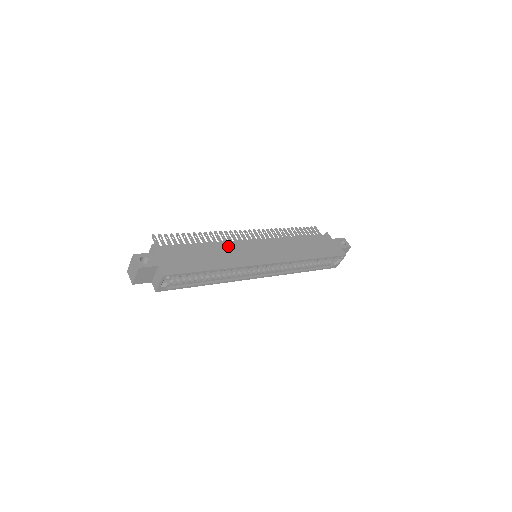
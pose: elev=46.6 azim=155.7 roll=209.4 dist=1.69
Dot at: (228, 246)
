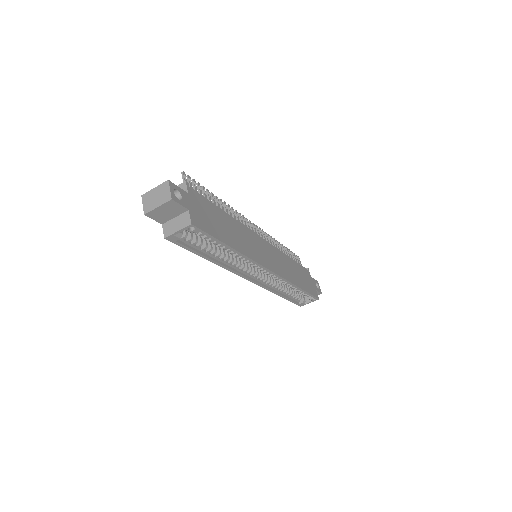
Dot at: (244, 230)
